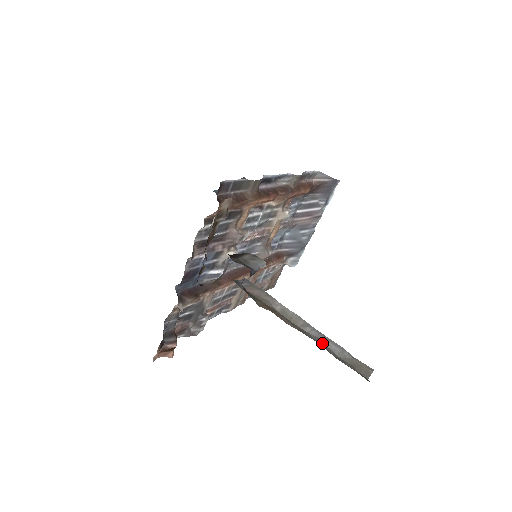
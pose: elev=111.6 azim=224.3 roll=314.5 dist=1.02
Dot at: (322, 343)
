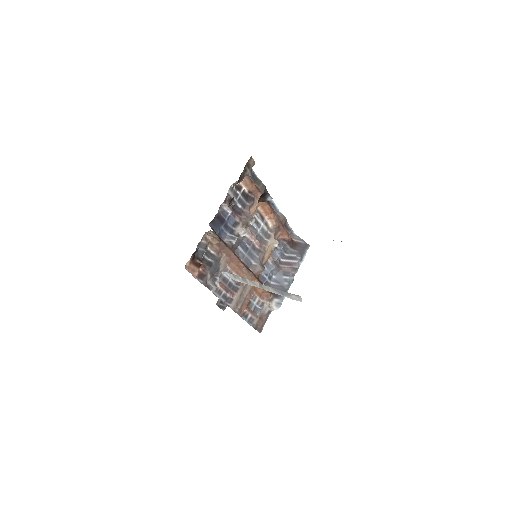
Dot at: occluded
